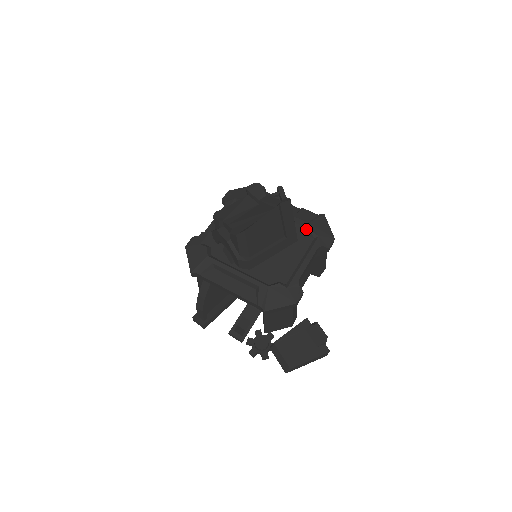
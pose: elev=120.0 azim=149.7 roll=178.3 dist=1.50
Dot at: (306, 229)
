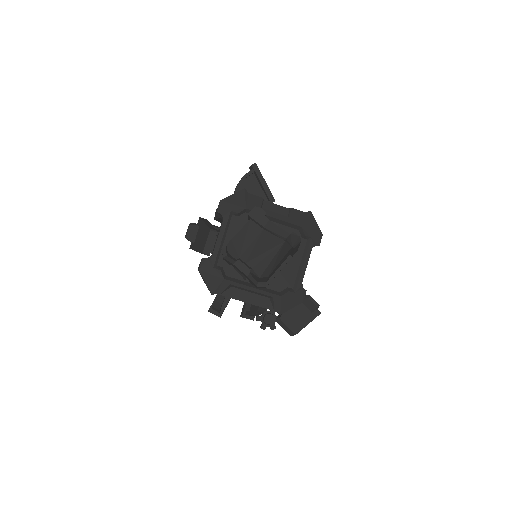
Dot at: (299, 231)
